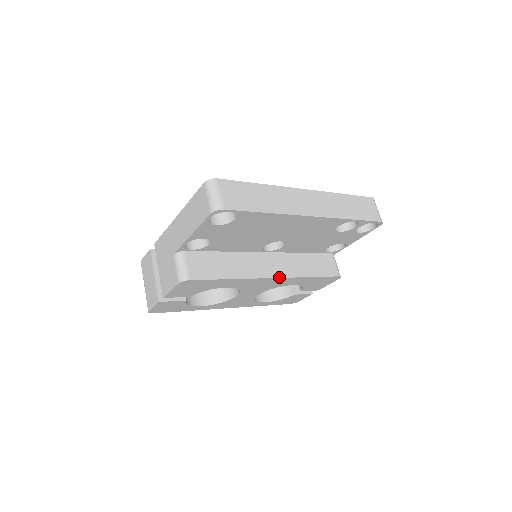
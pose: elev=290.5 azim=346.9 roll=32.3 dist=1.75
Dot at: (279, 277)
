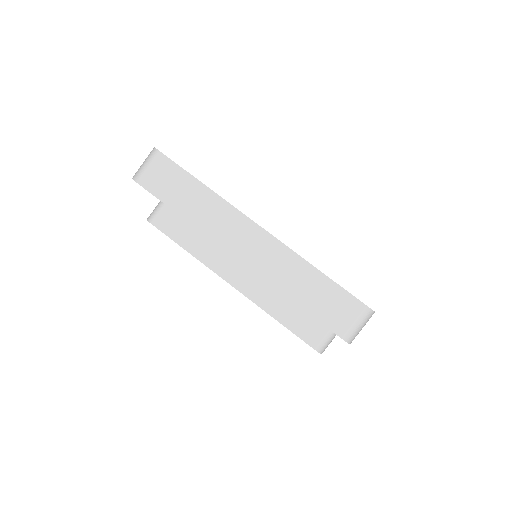
Dot at: (238, 290)
